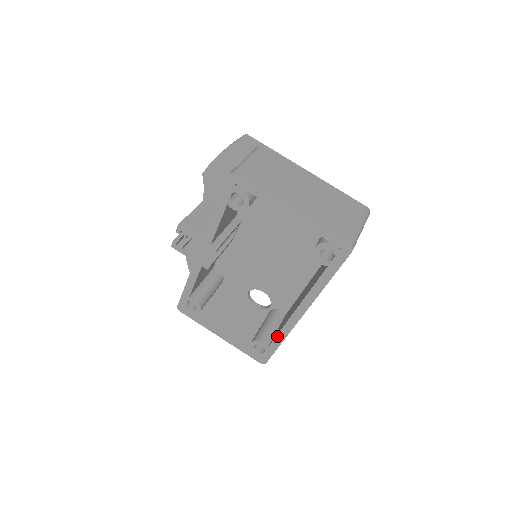
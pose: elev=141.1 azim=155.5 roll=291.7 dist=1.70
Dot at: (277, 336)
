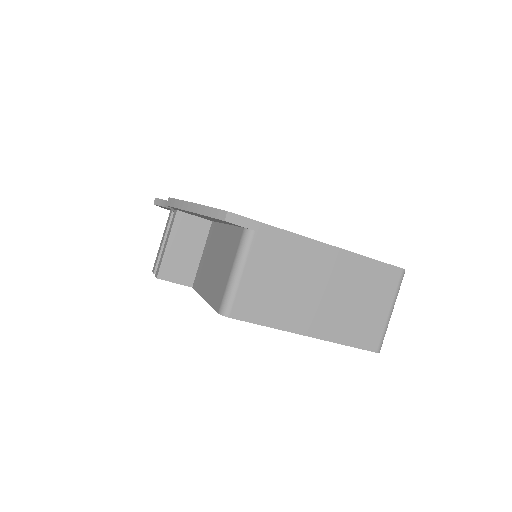
Dot at: occluded
